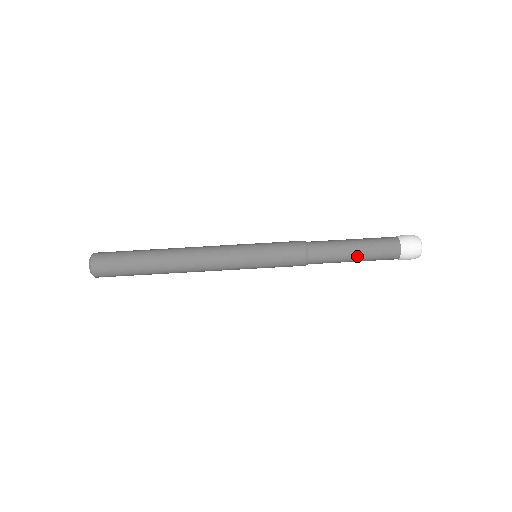
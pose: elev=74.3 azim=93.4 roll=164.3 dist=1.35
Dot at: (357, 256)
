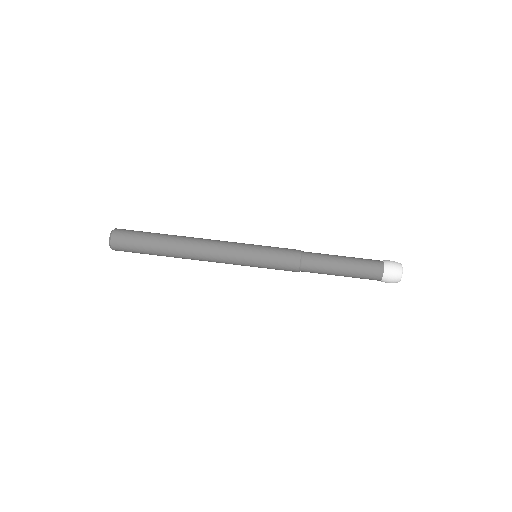
Dot at: (345, 260)
